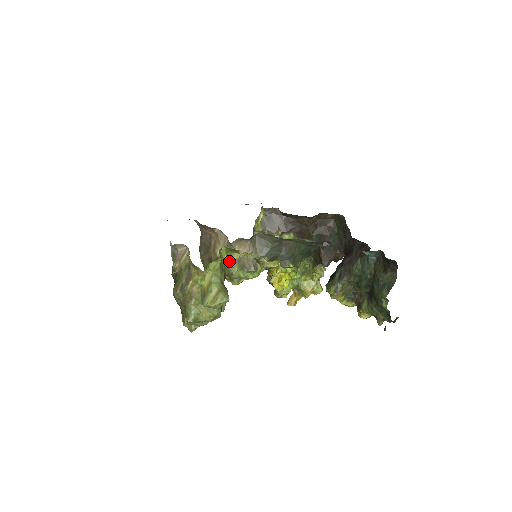
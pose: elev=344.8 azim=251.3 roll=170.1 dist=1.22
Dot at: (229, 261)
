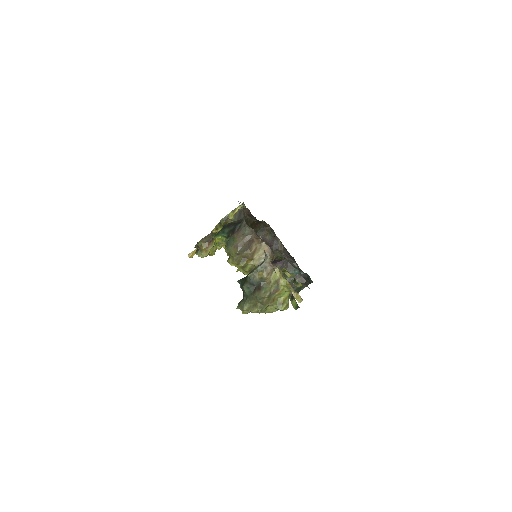
Dot at: occluded
